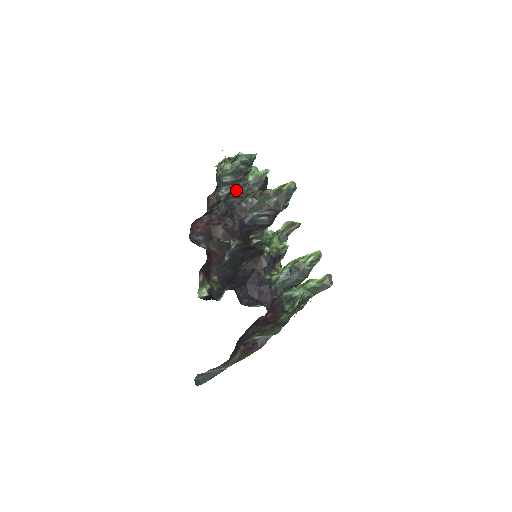
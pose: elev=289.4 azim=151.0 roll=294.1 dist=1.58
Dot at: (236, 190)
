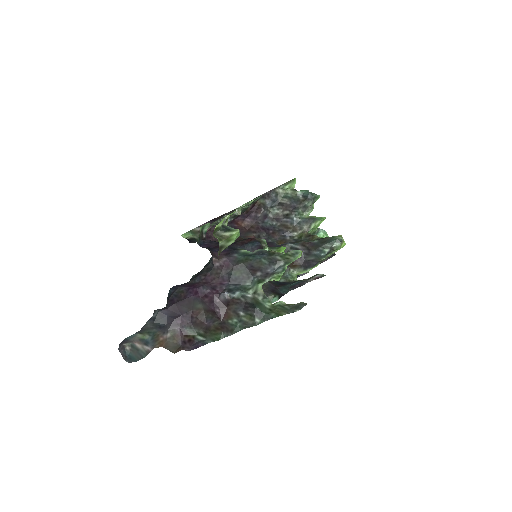
Dot at: (287, 216)
